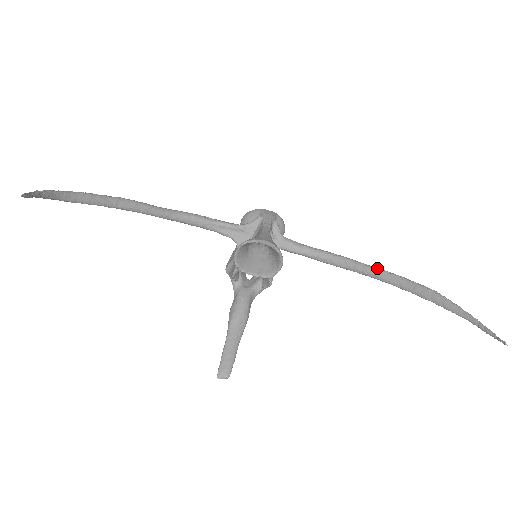
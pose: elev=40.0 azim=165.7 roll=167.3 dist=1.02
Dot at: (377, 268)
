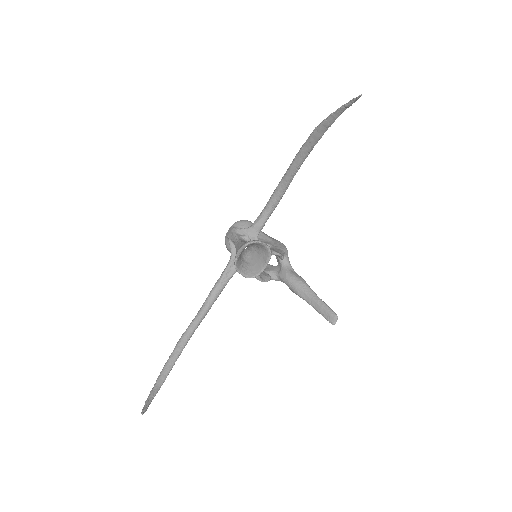
Dot at: (290, 164)
